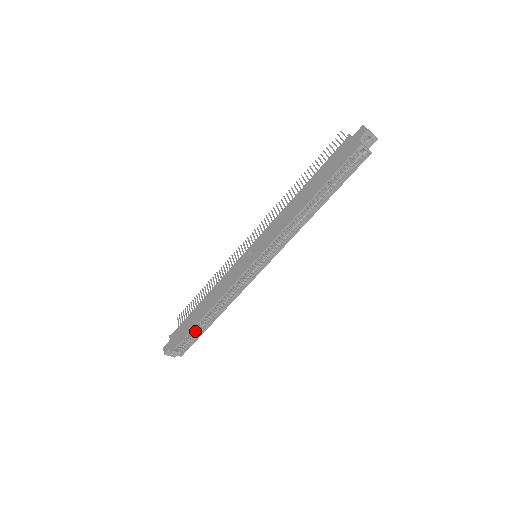
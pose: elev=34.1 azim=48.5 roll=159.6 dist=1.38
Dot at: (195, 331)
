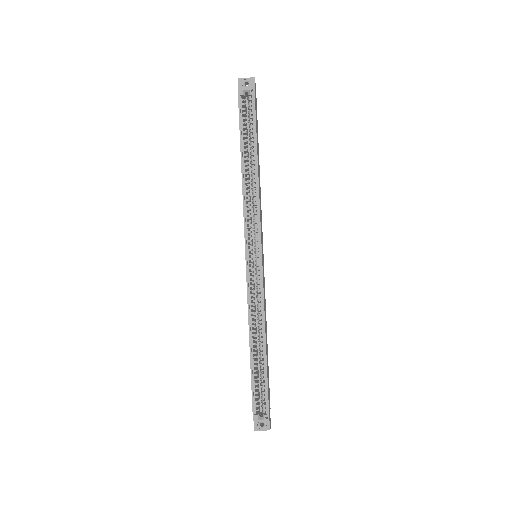
Dot at: (261, 378)
